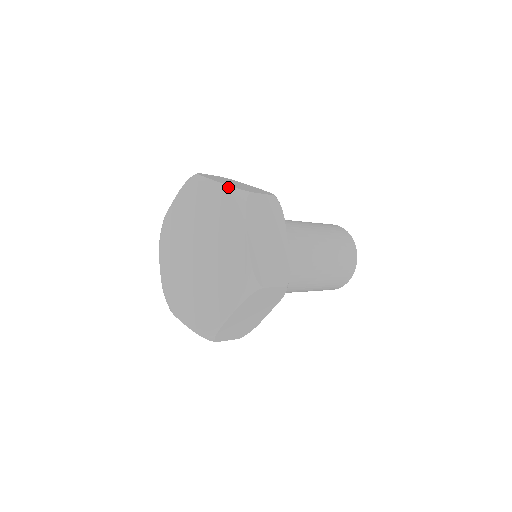
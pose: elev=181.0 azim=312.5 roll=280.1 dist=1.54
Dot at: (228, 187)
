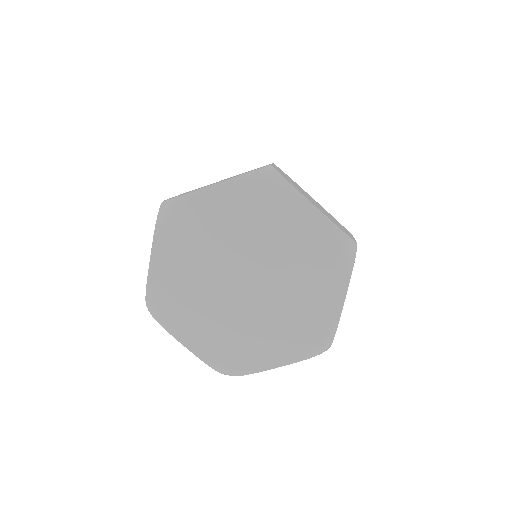
Dot at: (243, 176)
